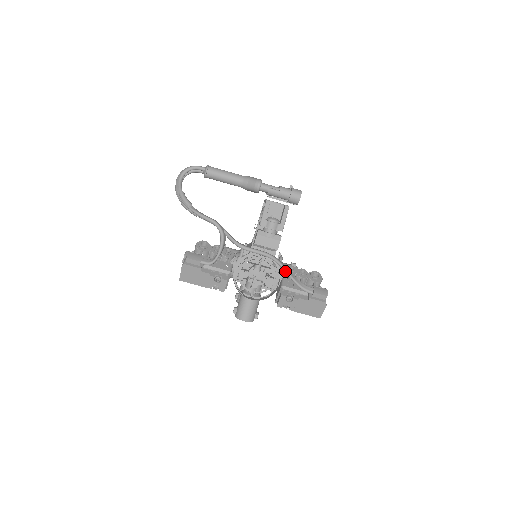
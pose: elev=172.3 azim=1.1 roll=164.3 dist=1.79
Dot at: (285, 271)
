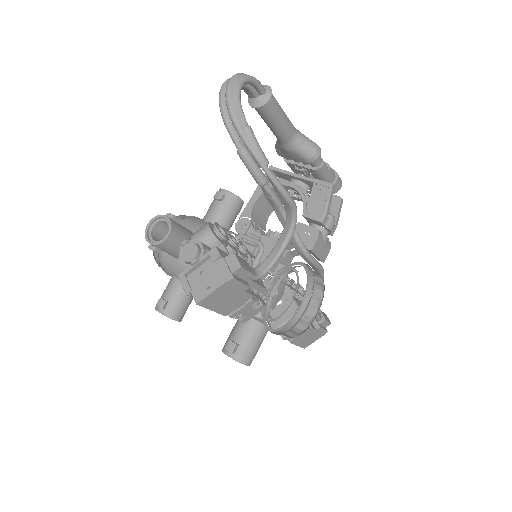
Dot at: occluded
